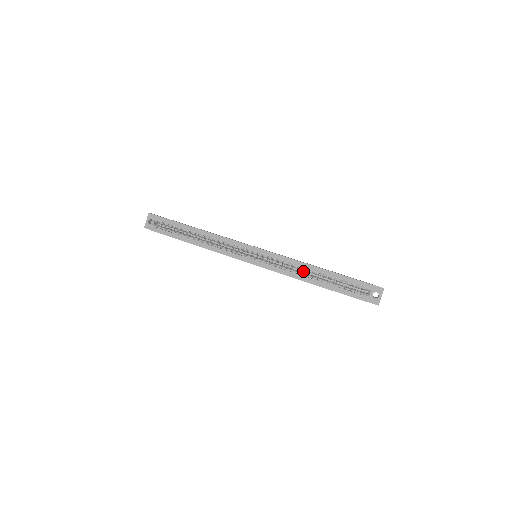
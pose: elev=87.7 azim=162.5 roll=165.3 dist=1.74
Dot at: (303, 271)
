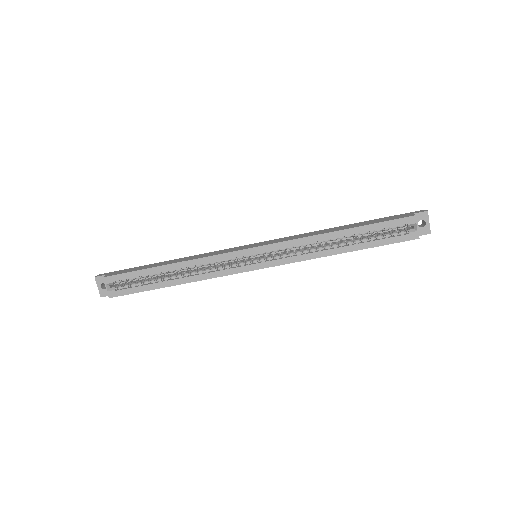
Dot at: occluded
